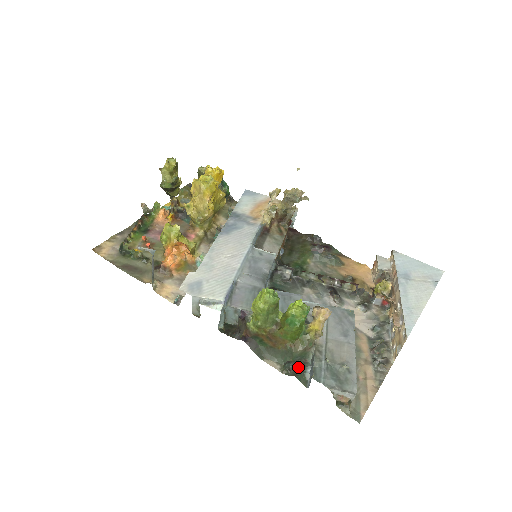
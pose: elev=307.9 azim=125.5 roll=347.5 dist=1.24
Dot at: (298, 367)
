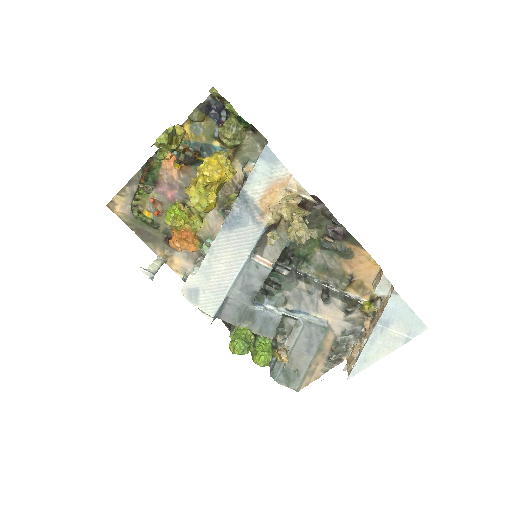
Dot at: occluded
